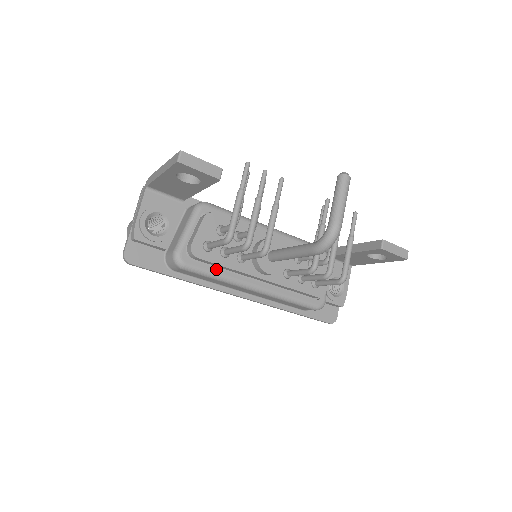
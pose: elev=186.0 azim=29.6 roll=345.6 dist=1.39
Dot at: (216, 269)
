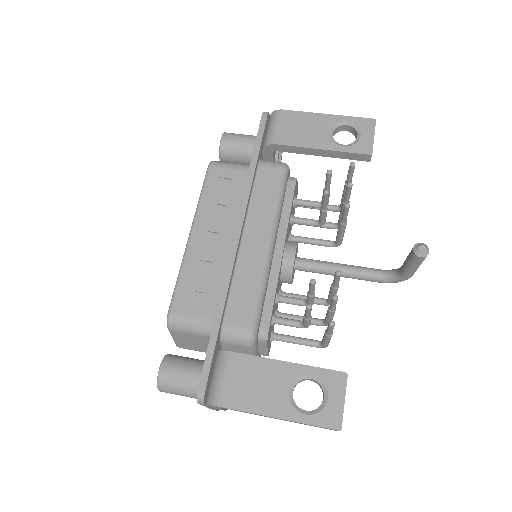
Dot at: occluded
